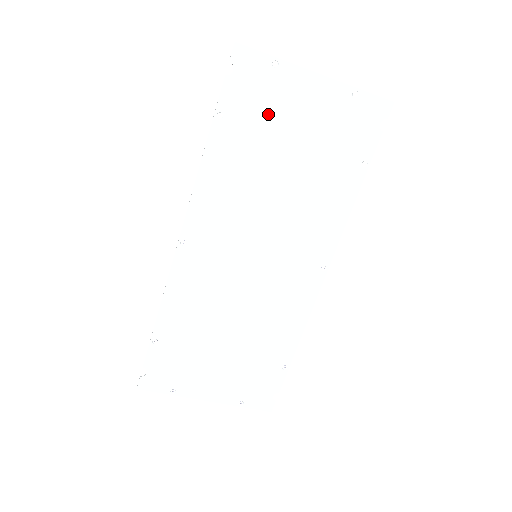
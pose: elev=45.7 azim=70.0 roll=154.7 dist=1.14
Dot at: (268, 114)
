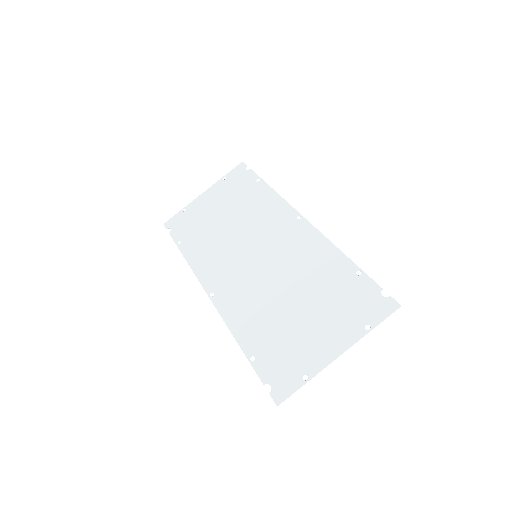
Dot at: (198, 220)
